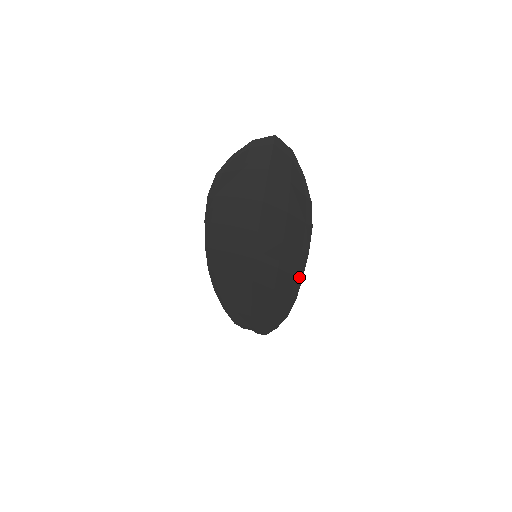
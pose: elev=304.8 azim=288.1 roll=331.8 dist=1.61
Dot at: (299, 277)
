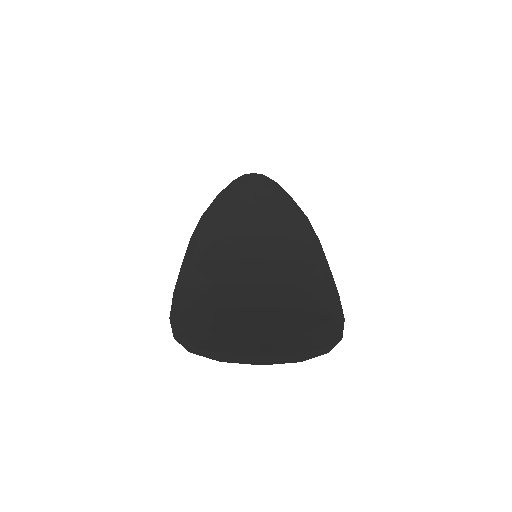
Dot at: (324, 267)
